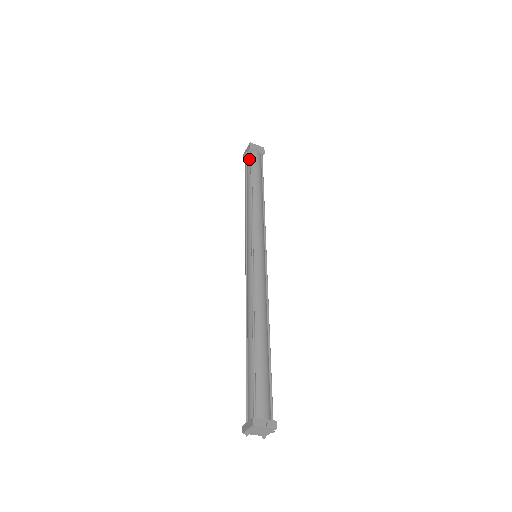
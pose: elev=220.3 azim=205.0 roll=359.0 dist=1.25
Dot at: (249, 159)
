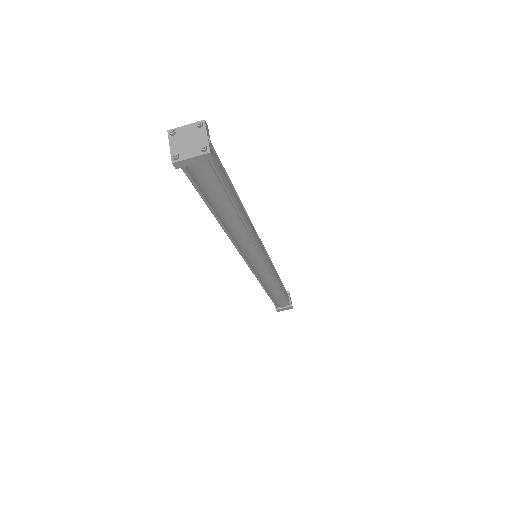
Dot at: occluded
